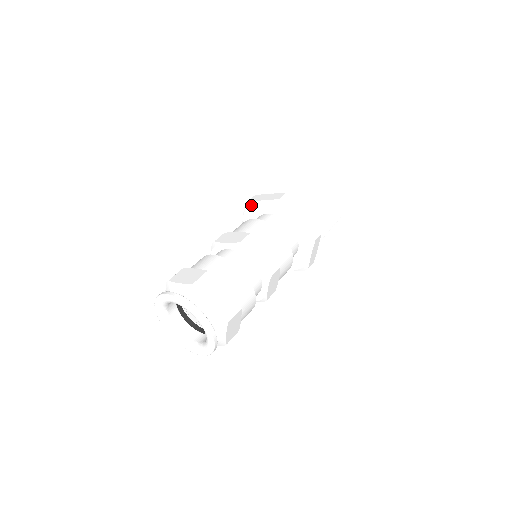
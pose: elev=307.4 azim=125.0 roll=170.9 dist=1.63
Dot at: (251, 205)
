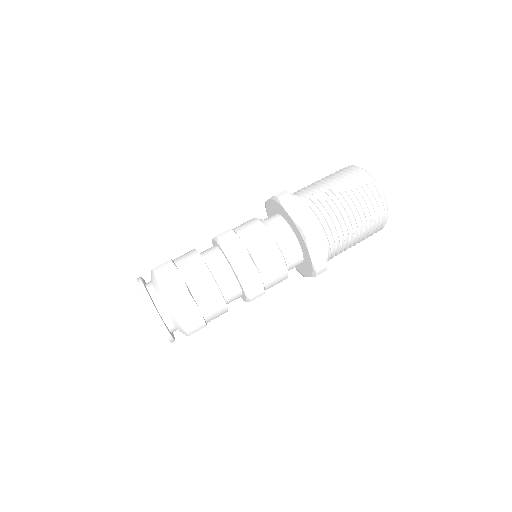
Dot at: (266, 207)
